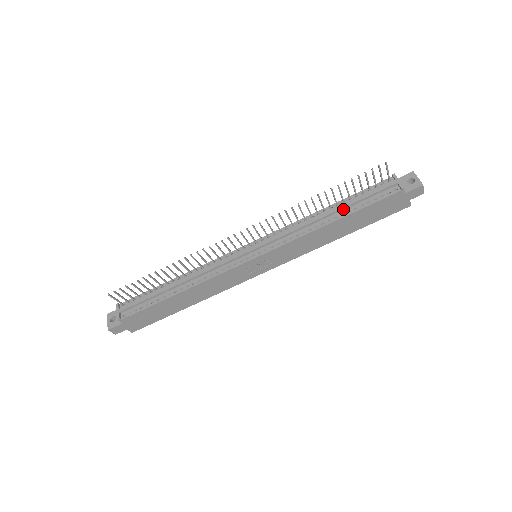
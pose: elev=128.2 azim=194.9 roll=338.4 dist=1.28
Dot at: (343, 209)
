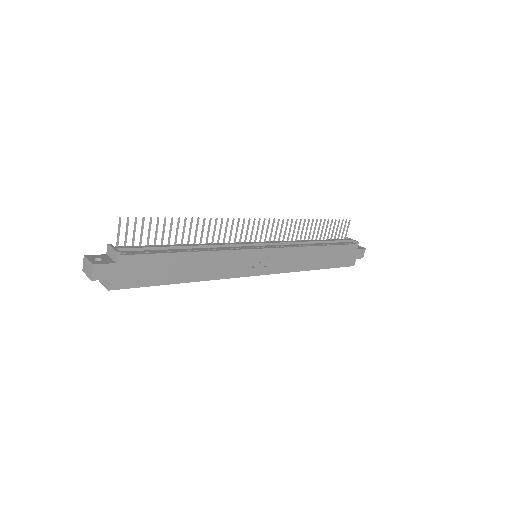
Dot at: (323, 242)
